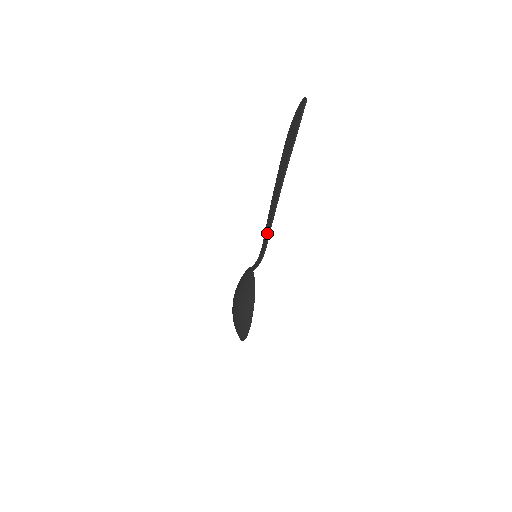
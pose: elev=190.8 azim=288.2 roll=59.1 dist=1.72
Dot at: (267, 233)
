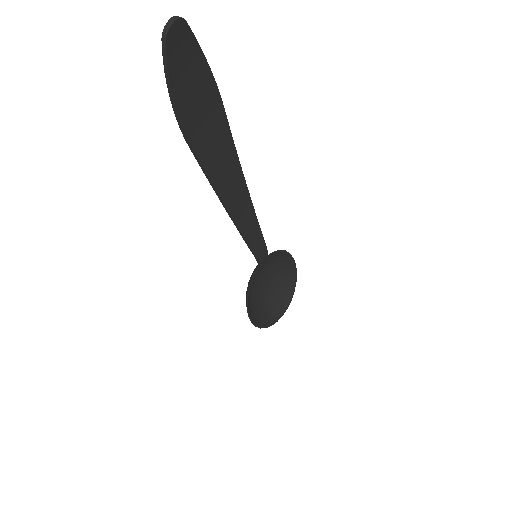
Dot at: (250, 243)
